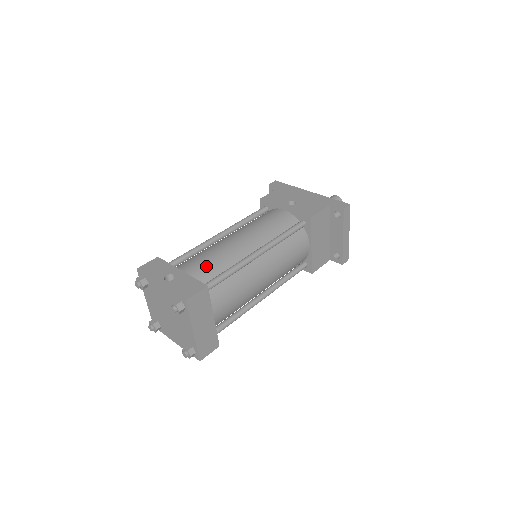
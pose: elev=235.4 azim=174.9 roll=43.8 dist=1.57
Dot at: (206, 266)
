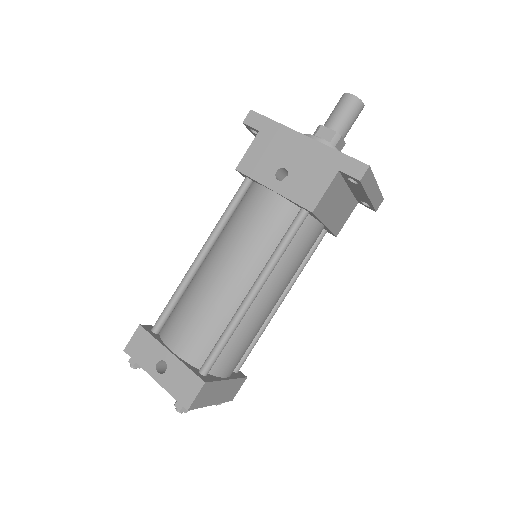
Dot at: (196, 336)
